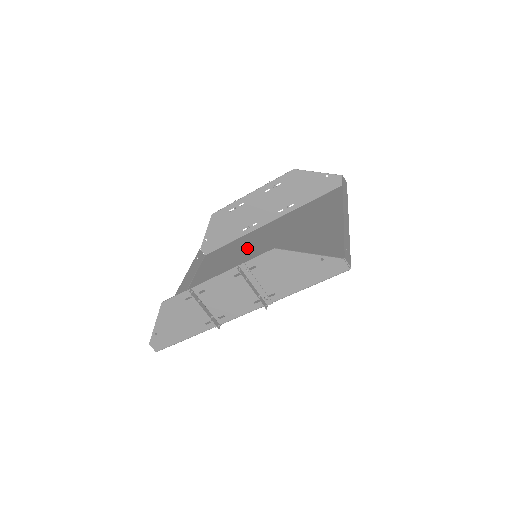
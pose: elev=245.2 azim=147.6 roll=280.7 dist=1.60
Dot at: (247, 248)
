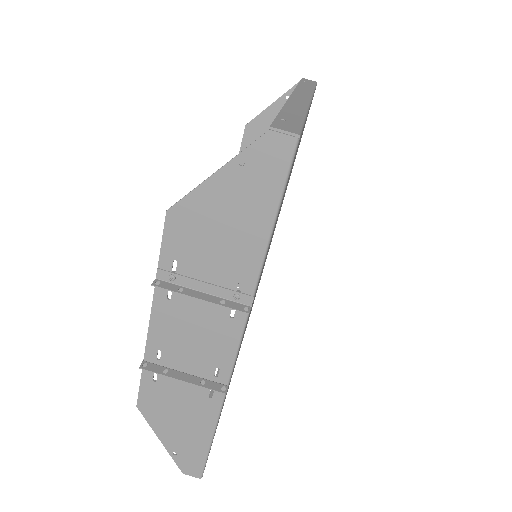
Dot at: occluded
